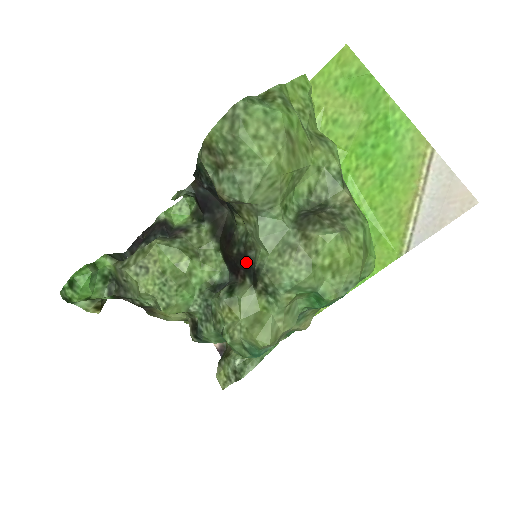
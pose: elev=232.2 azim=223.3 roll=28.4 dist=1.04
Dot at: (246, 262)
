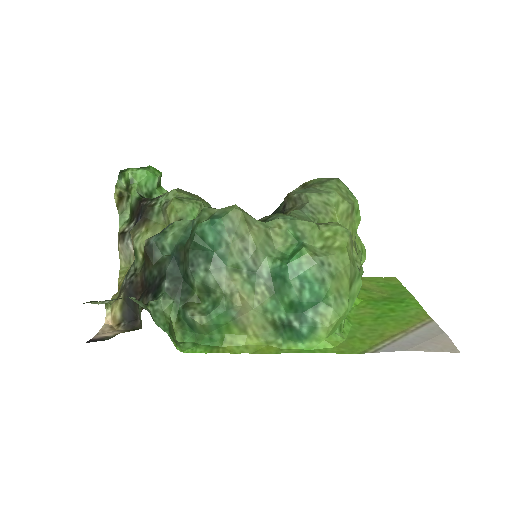
Dot at: occluded
